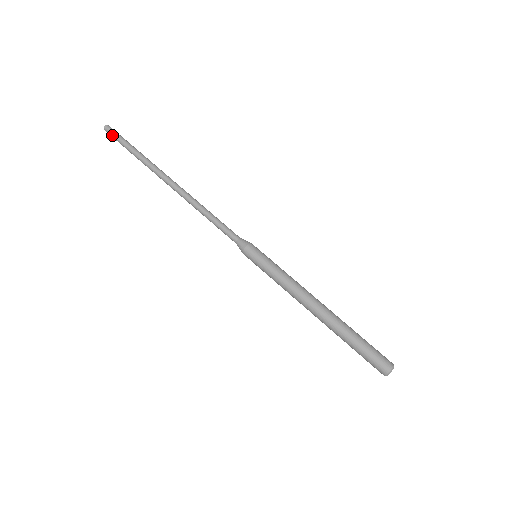
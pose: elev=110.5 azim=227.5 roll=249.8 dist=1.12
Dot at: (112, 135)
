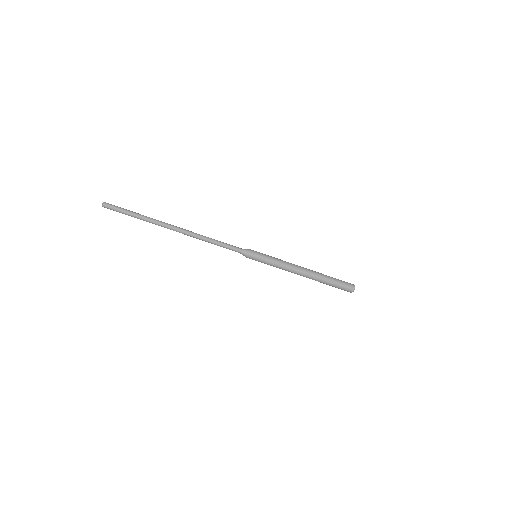
Dot at: occluded
